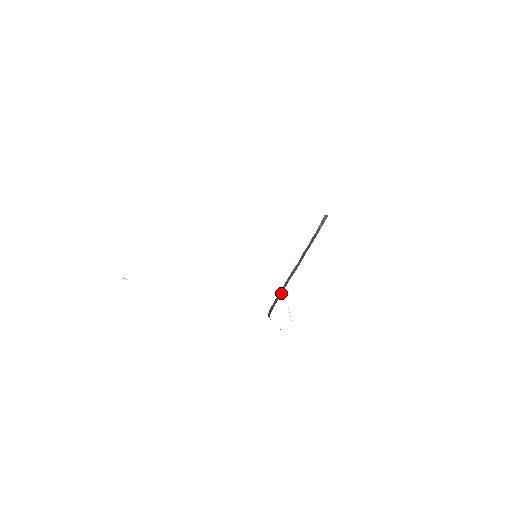
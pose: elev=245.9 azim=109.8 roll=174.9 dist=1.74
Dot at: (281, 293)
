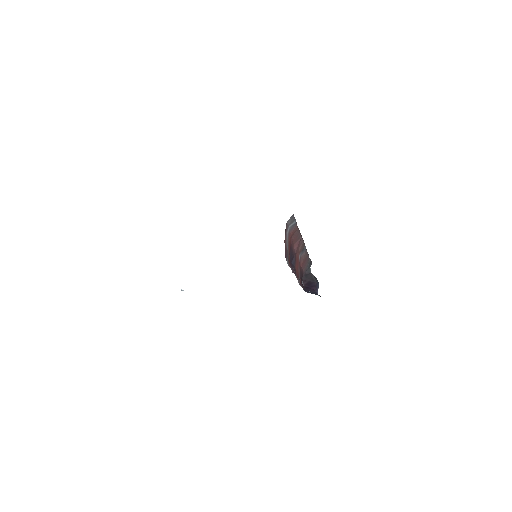
Dot at: (306, 254)
